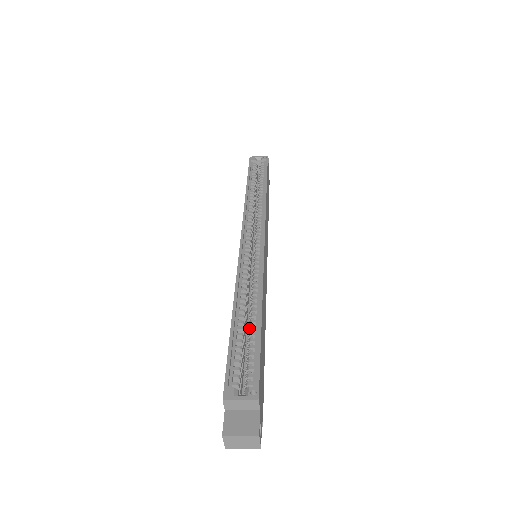
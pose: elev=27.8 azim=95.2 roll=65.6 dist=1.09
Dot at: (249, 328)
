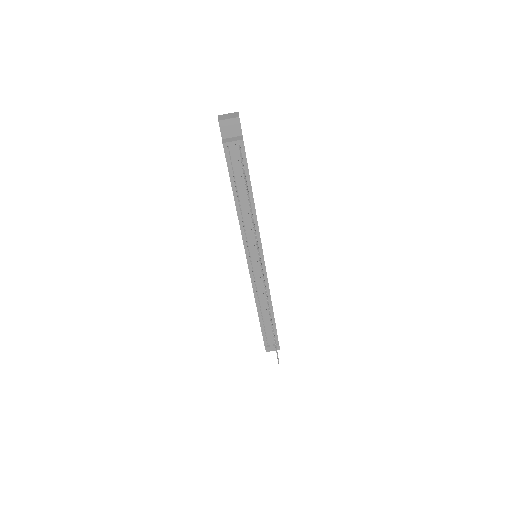
Dot at: occluded
